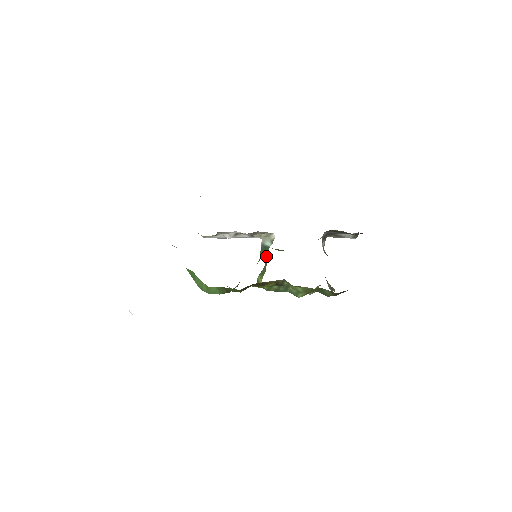
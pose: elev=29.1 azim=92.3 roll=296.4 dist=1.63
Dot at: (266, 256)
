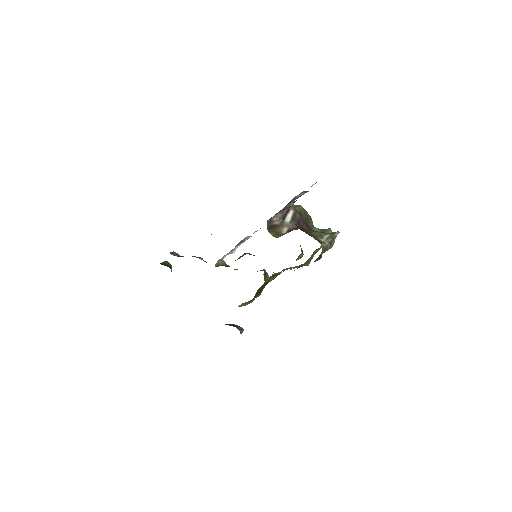
Dot at: occluded
